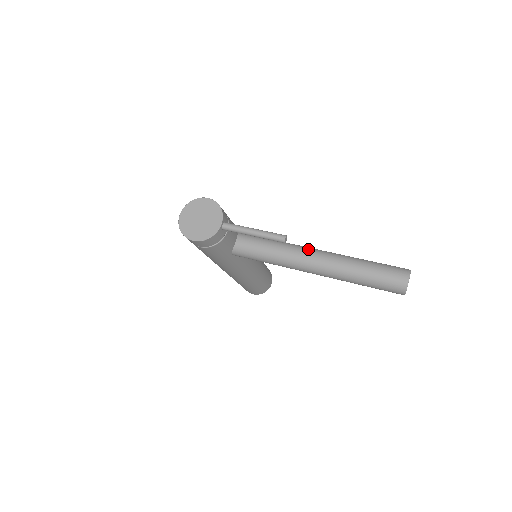
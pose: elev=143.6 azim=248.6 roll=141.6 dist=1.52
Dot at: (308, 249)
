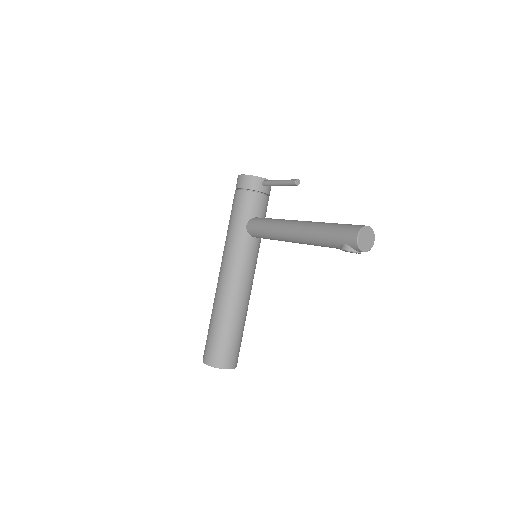
Dot at: occluded
